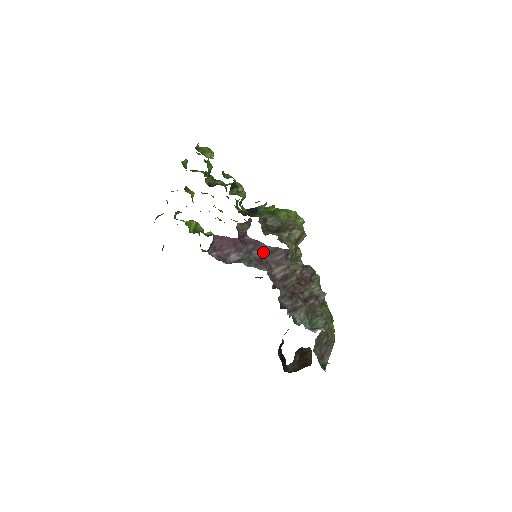
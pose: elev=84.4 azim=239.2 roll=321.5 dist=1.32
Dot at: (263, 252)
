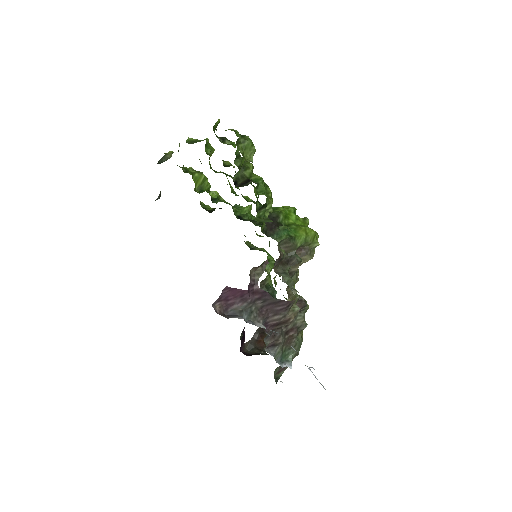
Dot at: (267, 302)
